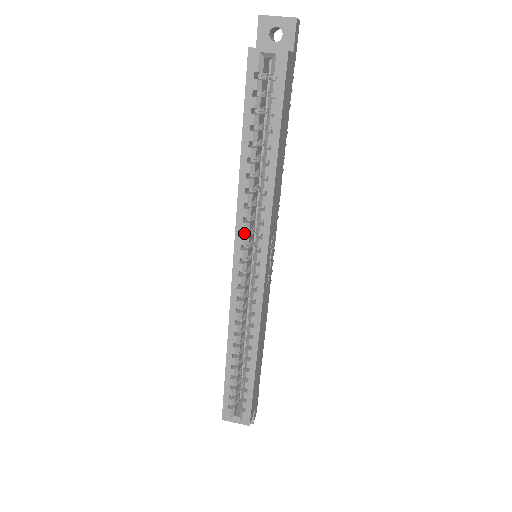
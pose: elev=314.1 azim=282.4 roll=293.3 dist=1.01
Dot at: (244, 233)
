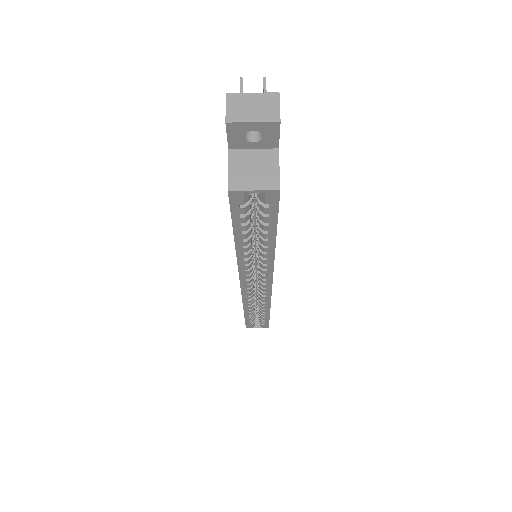
Dot at: occluded
